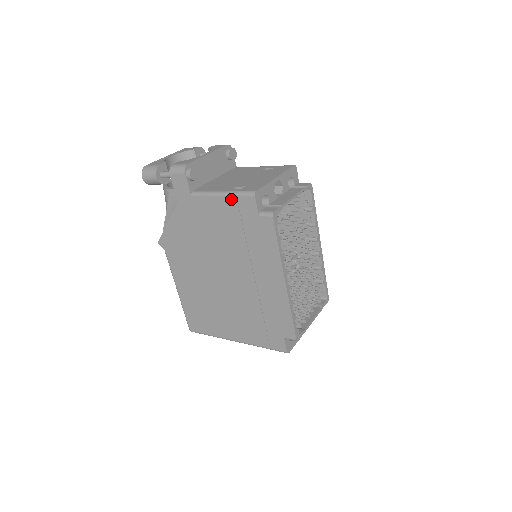
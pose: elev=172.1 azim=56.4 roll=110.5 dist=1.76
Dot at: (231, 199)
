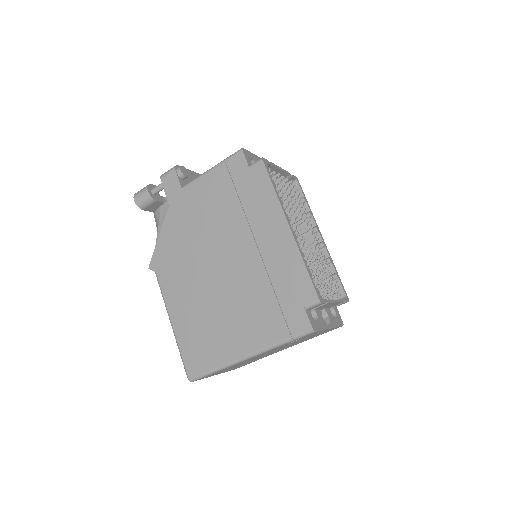
Dot at: (220, 167)
